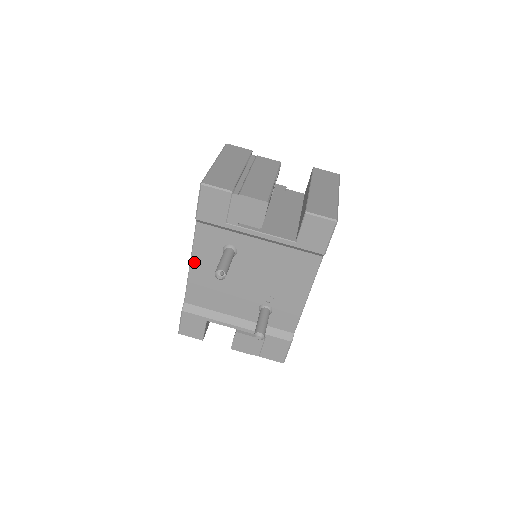
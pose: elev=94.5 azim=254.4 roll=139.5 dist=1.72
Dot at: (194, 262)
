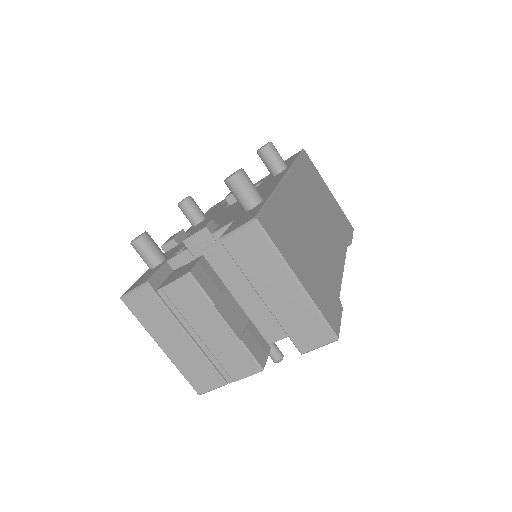
Dot at: occluded
